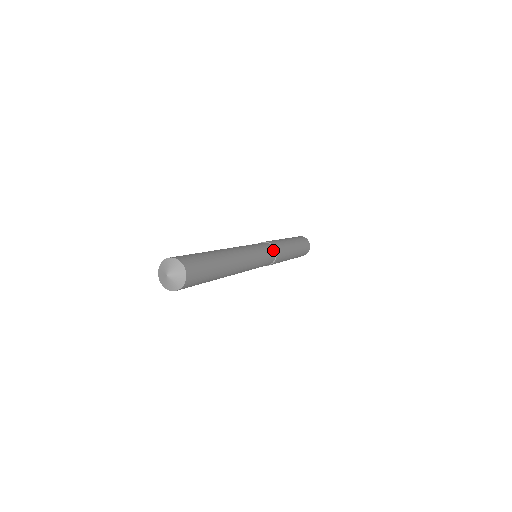
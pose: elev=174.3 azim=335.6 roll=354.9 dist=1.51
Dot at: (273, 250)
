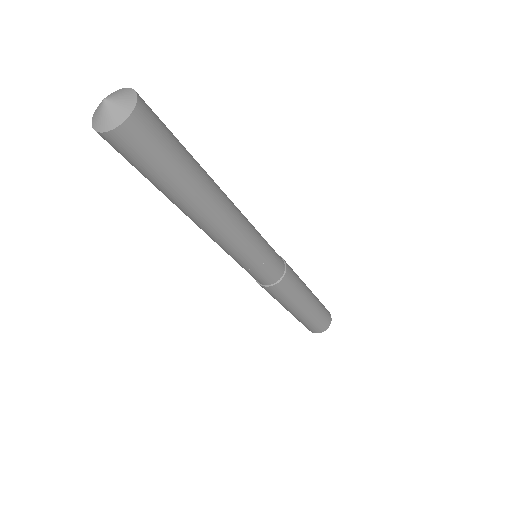
Dot at: (281, 260)
